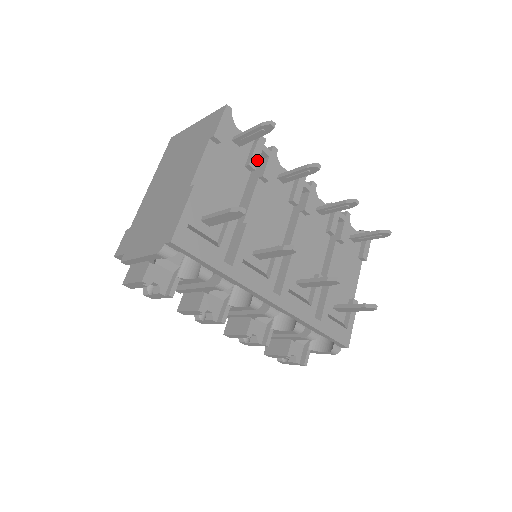
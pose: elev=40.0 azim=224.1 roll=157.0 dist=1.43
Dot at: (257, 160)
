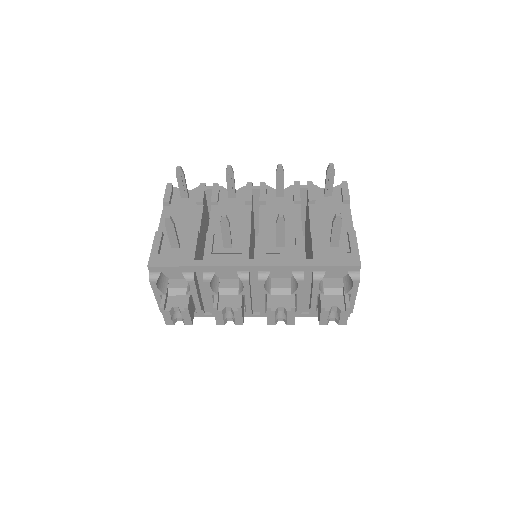
Dot at: (202, 196)
